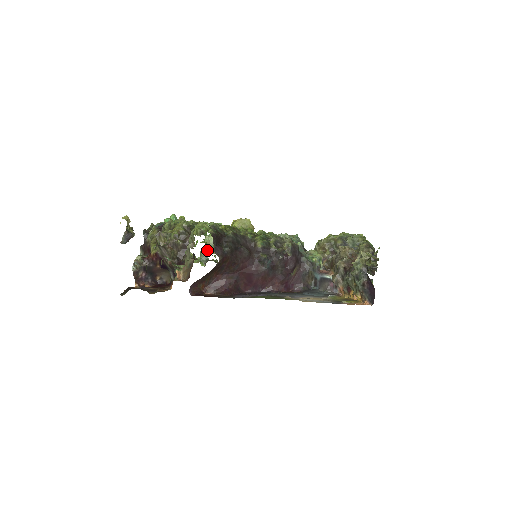
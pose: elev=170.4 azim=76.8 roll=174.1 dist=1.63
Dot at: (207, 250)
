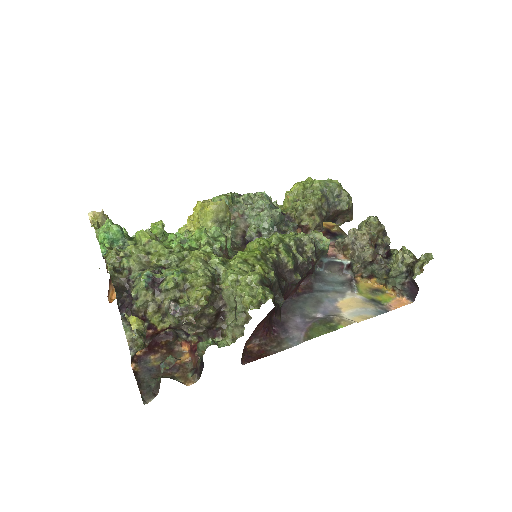
Dot at: occluded
